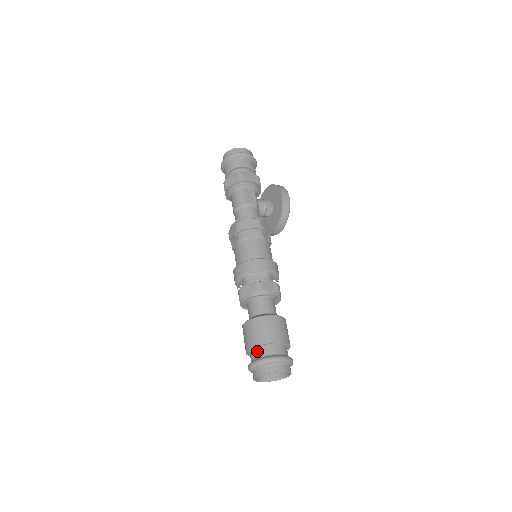
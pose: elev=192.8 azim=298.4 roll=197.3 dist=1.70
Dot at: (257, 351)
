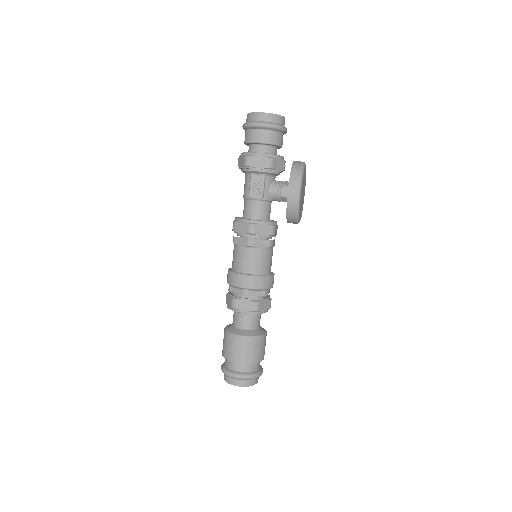
Dot at: (225, 359)
